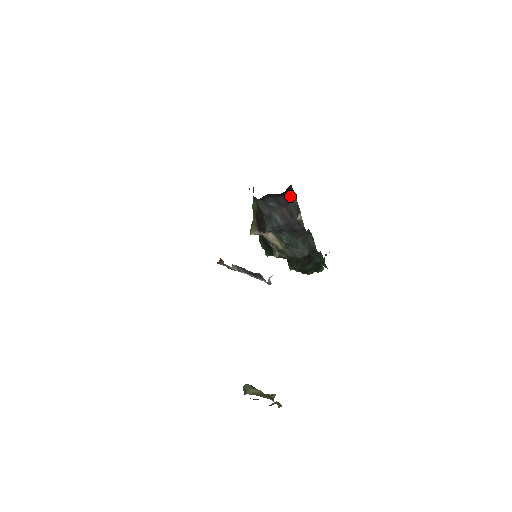
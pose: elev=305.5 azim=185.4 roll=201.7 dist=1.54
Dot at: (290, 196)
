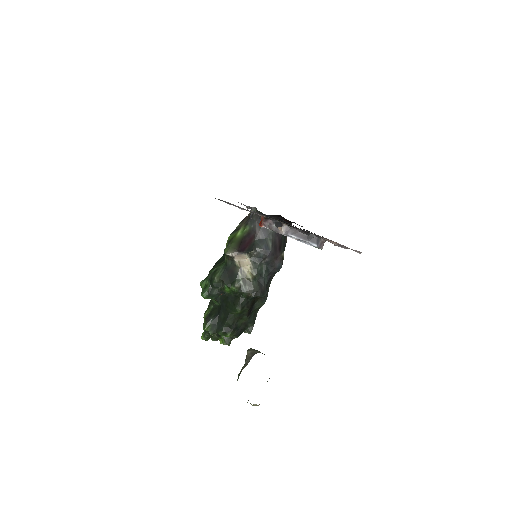
Dot at: occluded
